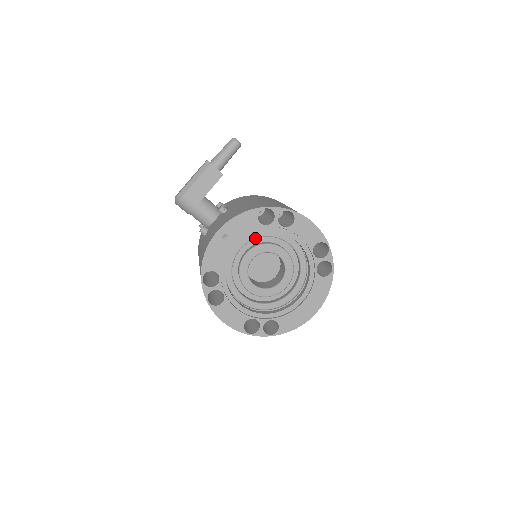
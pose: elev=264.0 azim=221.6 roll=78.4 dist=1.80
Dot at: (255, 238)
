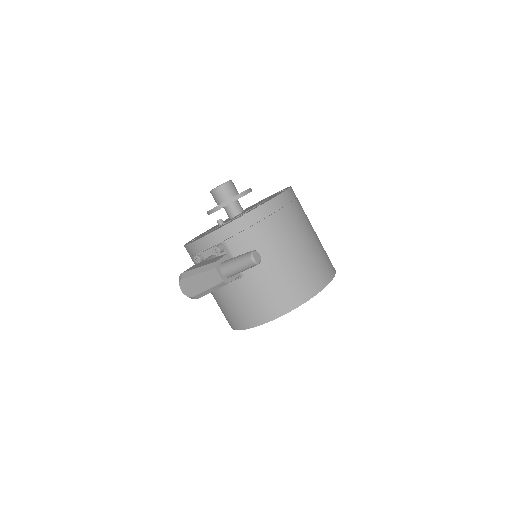
Dot at: occluded
